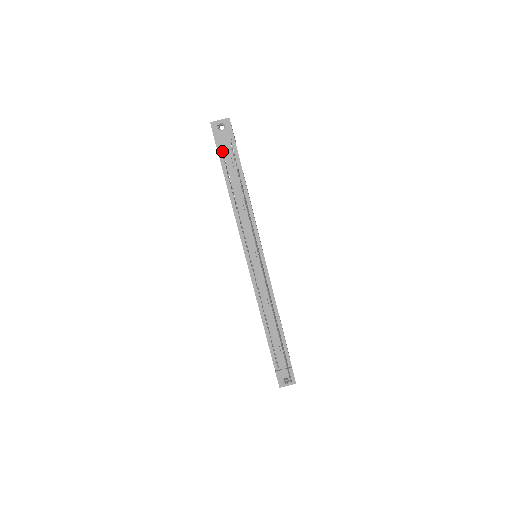
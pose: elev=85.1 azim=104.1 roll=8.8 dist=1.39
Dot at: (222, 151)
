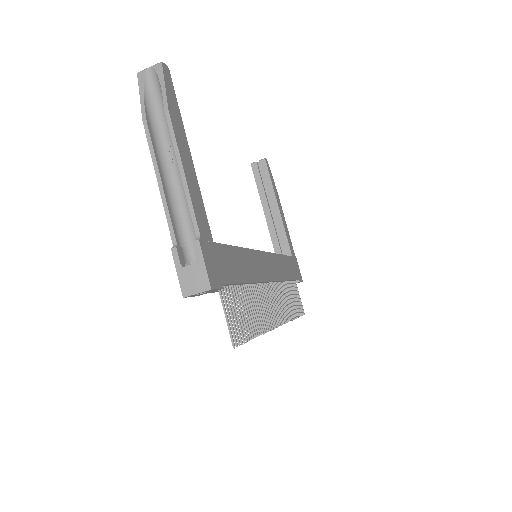
Dot at: occluded
